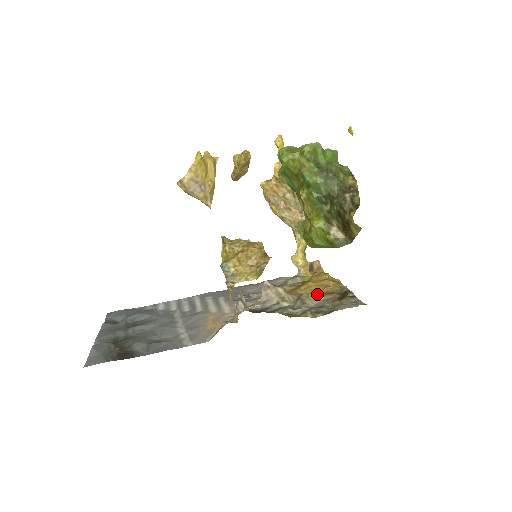
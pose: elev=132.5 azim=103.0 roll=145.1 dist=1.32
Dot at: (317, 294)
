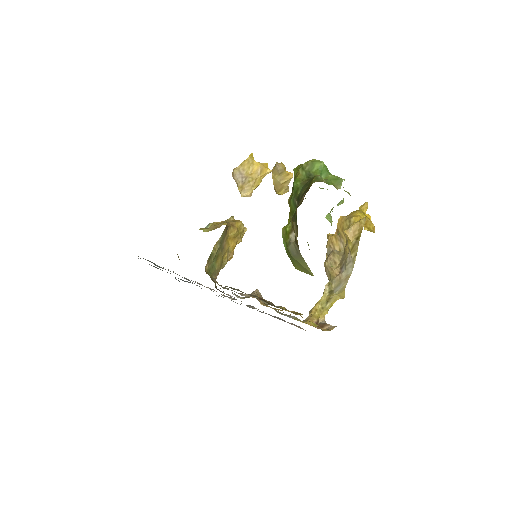
Dot at: occluded
